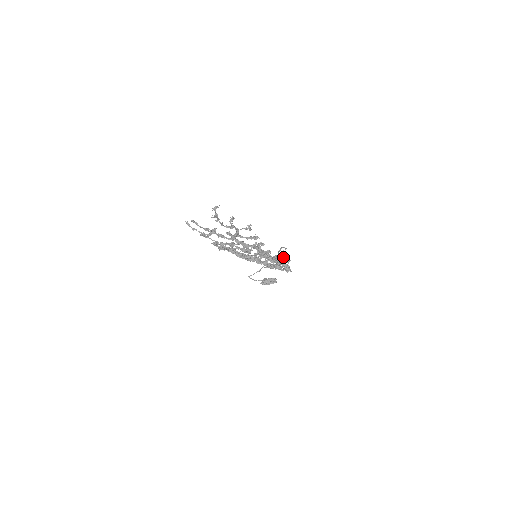
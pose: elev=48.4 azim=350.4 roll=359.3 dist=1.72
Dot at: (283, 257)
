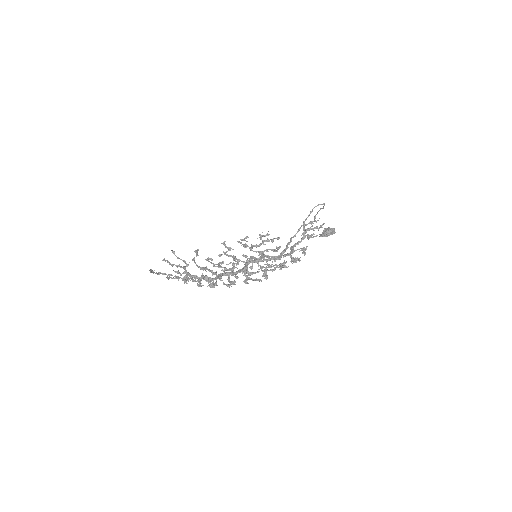
Dot at: (319, 218)
